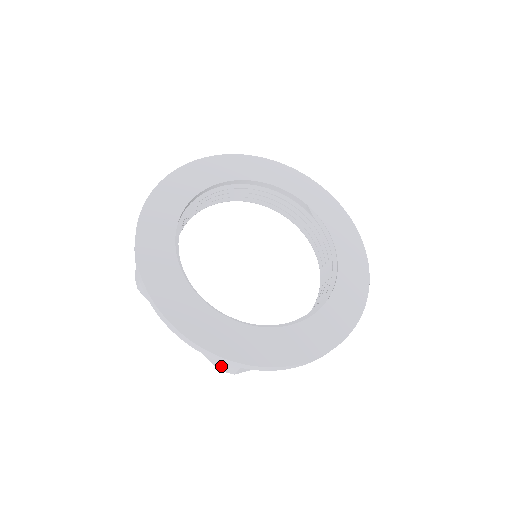
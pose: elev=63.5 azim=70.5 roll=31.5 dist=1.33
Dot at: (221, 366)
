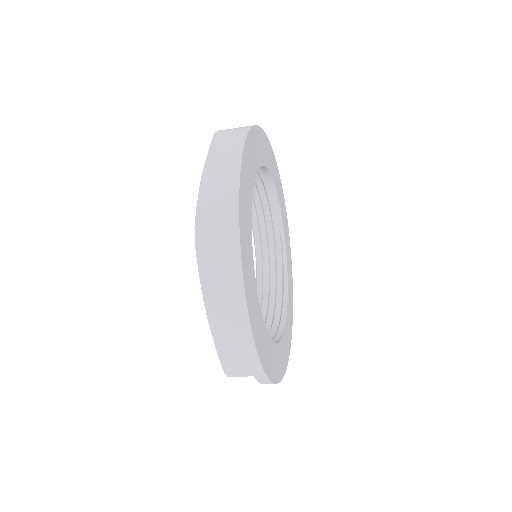
Dot at: (235, 368)
